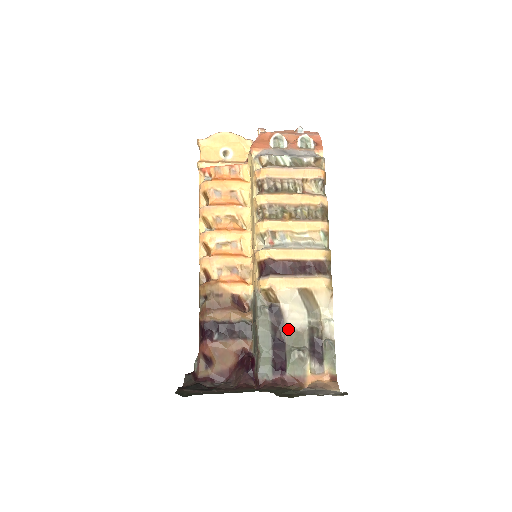
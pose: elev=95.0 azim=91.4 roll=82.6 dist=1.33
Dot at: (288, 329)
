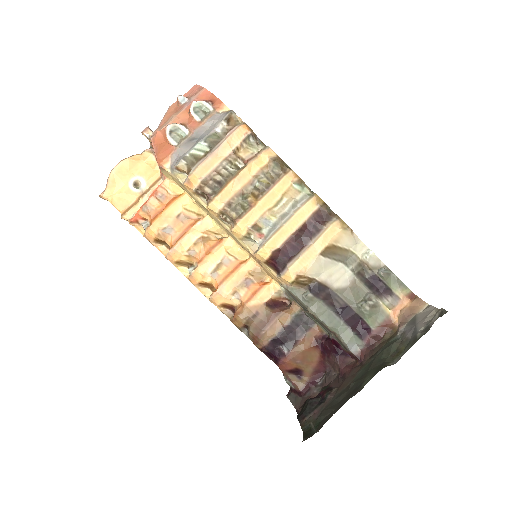
Dot at: (341, 293)
